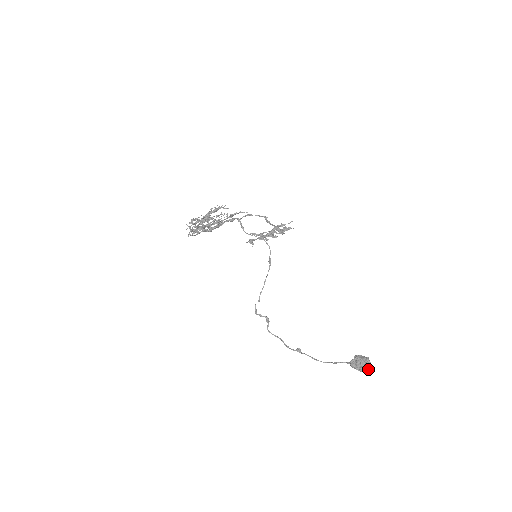
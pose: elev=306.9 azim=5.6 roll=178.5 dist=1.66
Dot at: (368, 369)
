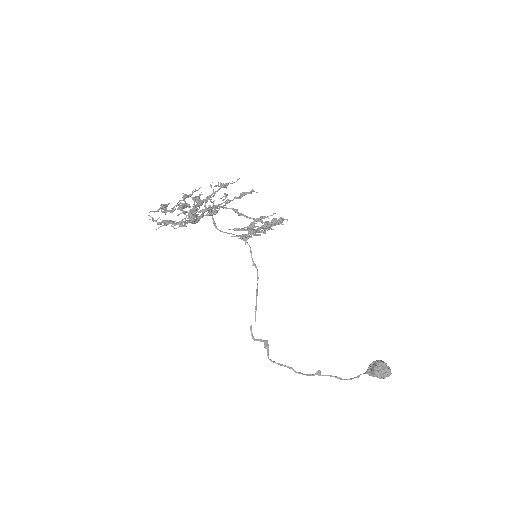
Dot at: (391, 373)
